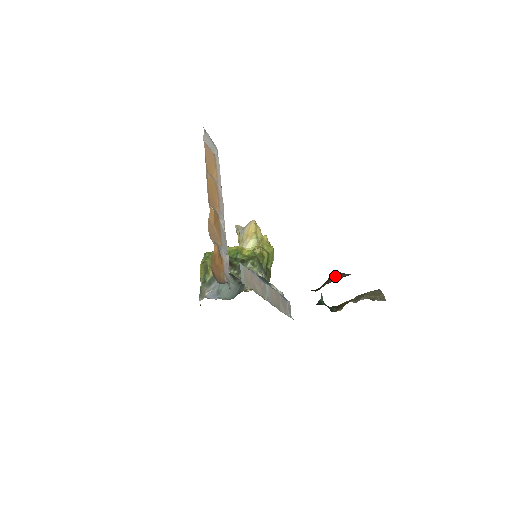
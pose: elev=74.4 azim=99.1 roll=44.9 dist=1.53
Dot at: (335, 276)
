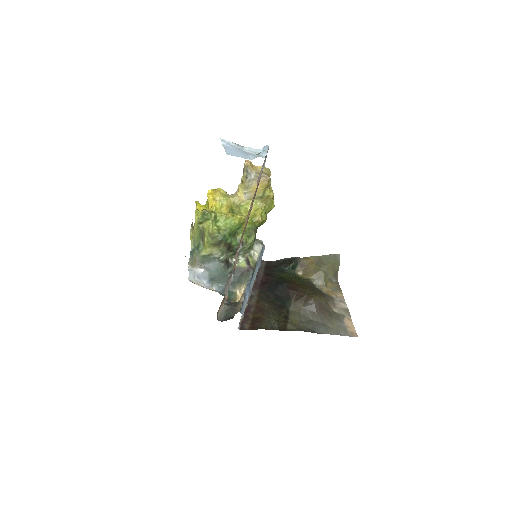
Dot at: (310, 305)
